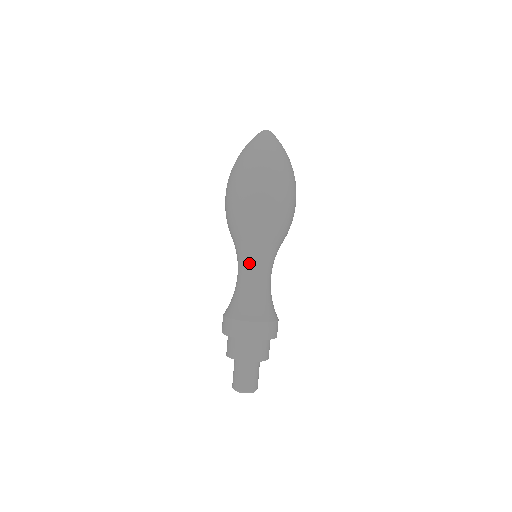
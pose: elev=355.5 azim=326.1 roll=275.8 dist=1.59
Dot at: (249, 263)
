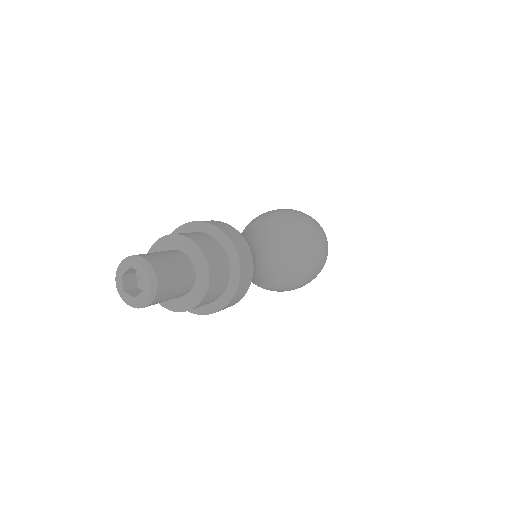
Dot at: (252, 232)
